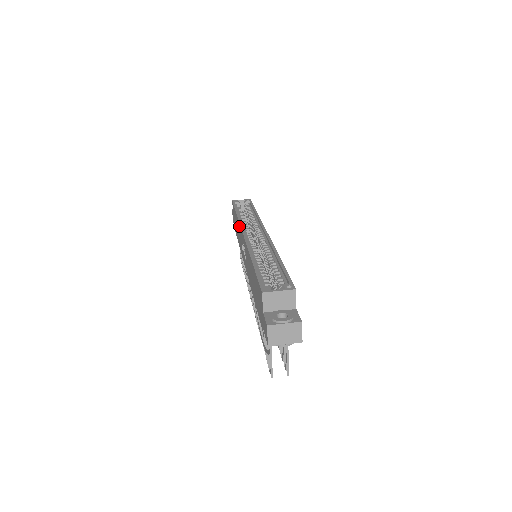
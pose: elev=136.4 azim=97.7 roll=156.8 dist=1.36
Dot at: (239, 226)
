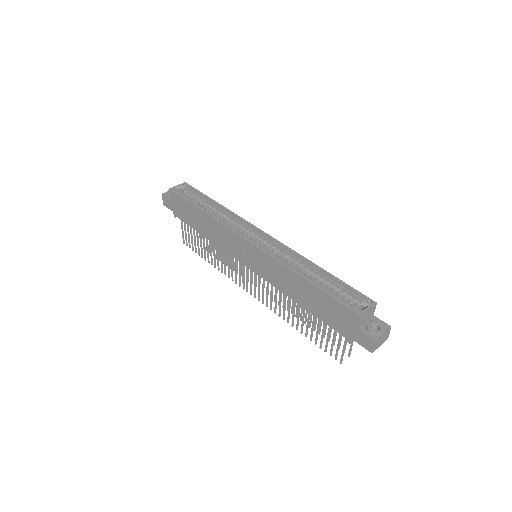
Dot at: (223, 228)
